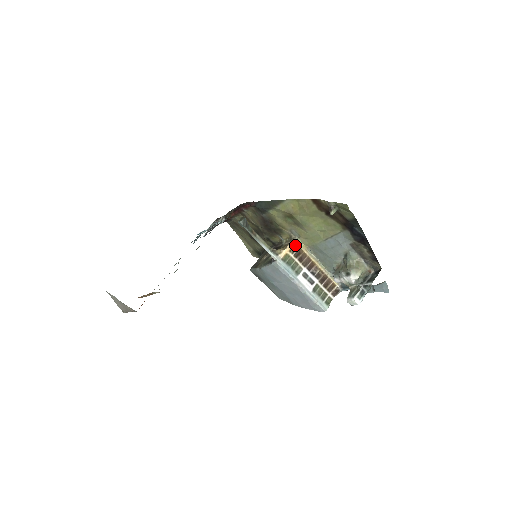
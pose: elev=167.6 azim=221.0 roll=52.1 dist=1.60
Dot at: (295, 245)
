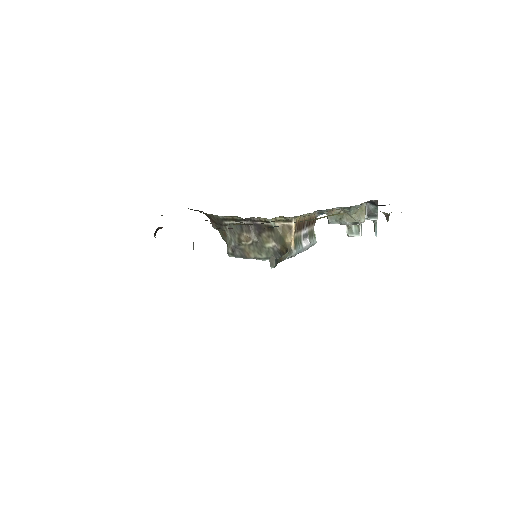
Dot at: (296, 224)
